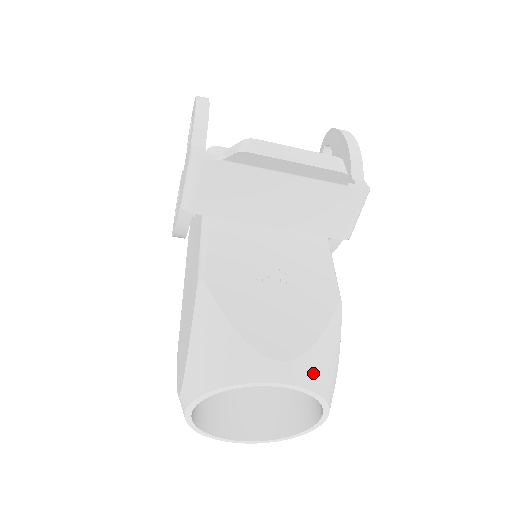
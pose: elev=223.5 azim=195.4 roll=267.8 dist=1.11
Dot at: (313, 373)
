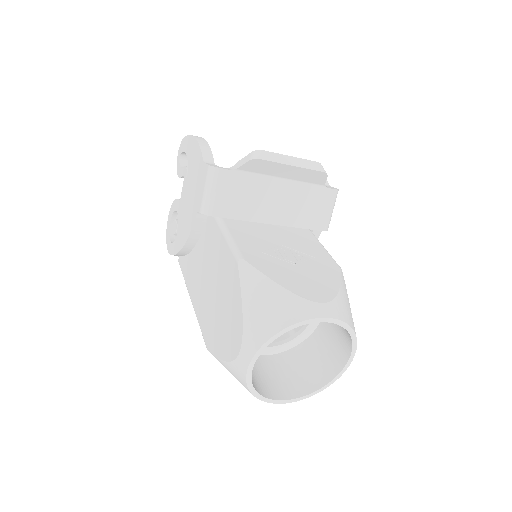
Dot at: (344, 312)
